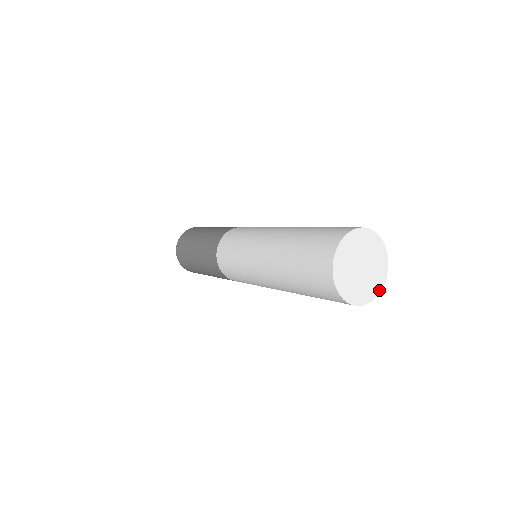
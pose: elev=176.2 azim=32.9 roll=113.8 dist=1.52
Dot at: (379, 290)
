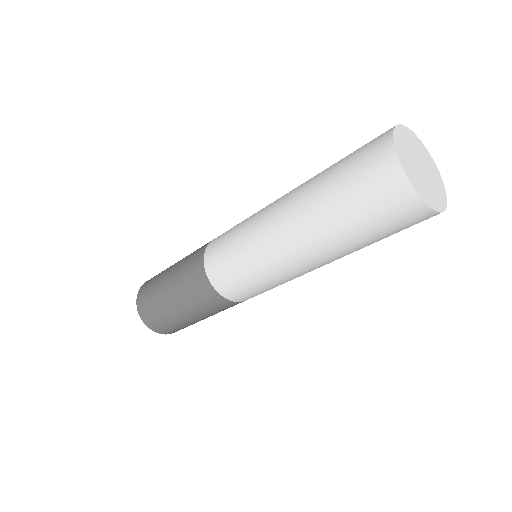
Dot at: (442, 184)
